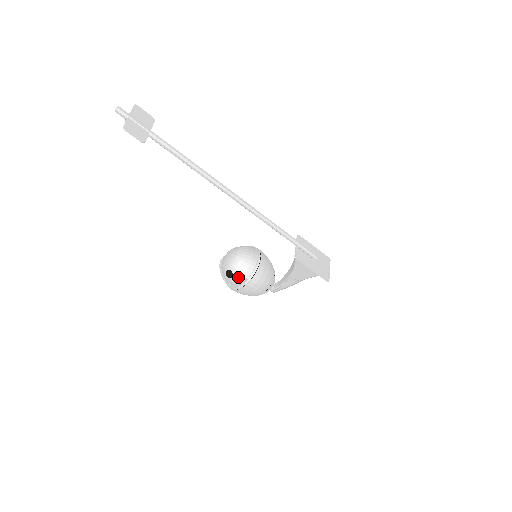
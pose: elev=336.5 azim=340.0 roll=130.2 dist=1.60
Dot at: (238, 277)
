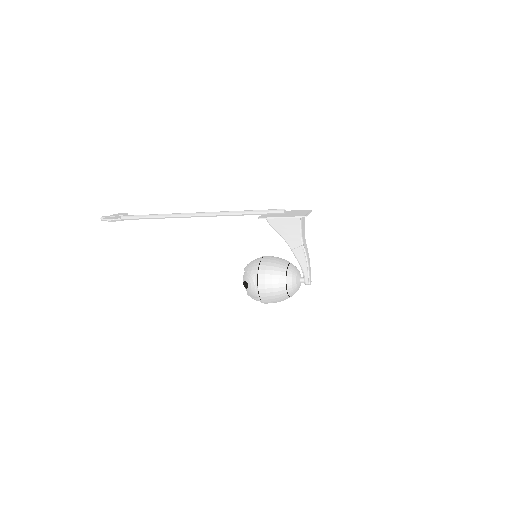
Dot at: (250, 280)
